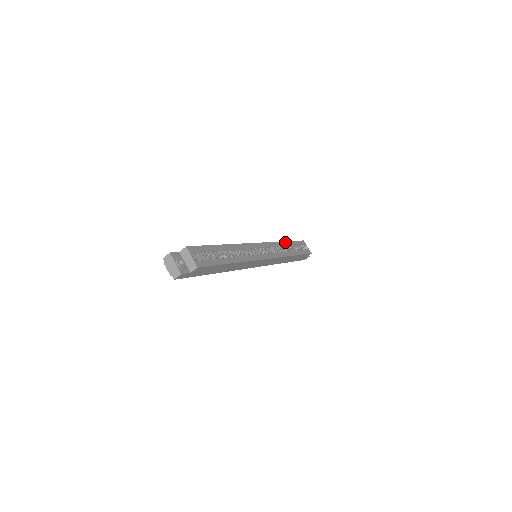
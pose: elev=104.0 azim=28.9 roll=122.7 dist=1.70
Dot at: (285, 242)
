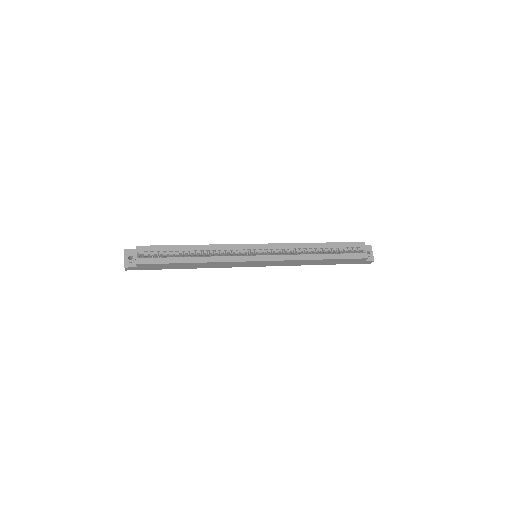
Dot at: (315, 243)
